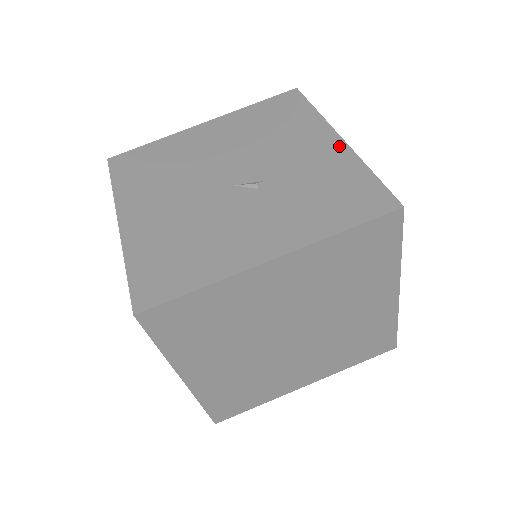
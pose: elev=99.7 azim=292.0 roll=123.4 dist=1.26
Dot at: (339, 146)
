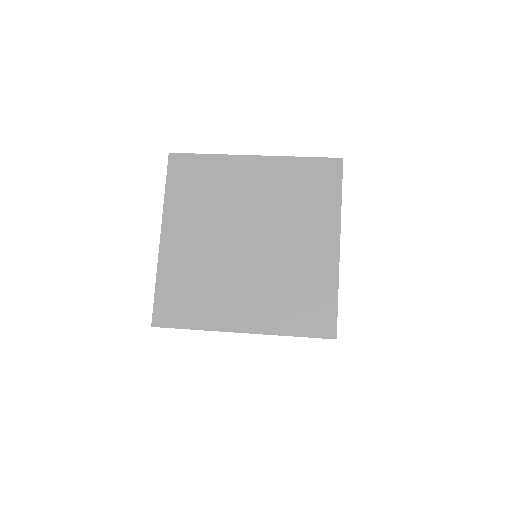
Dot at: occluded
